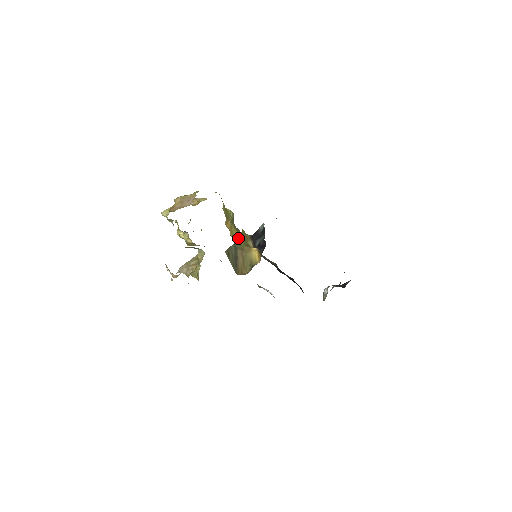
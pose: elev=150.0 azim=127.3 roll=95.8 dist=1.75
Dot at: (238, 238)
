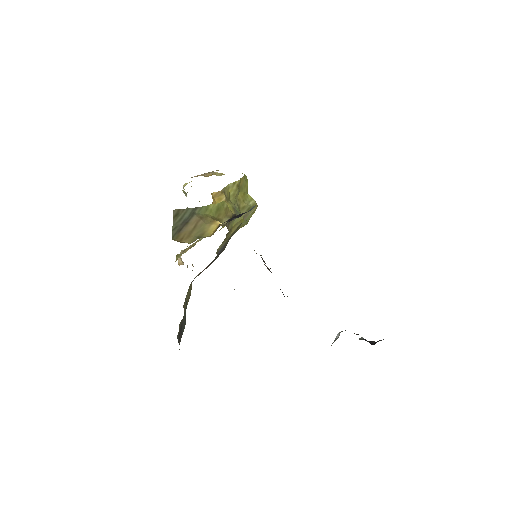
Dot at: (207, 206)
